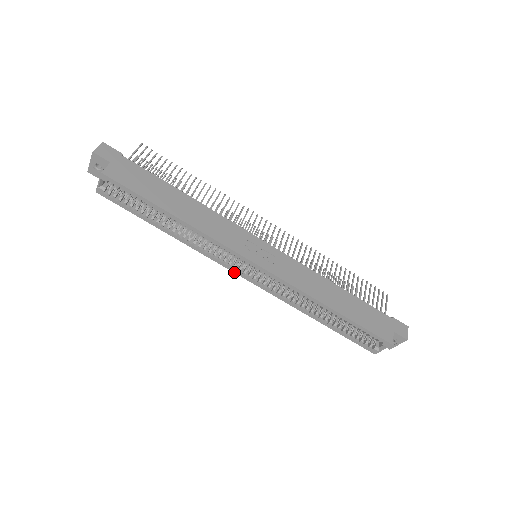
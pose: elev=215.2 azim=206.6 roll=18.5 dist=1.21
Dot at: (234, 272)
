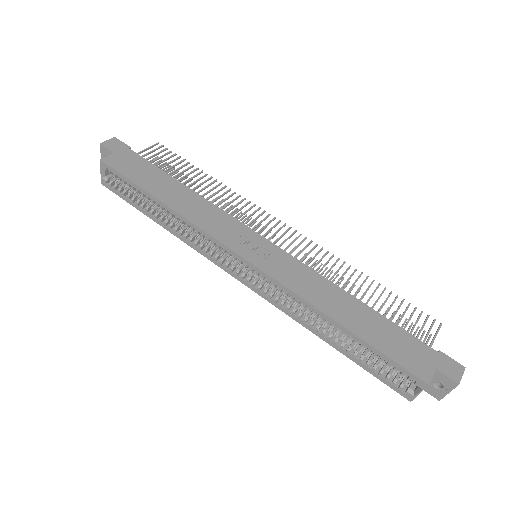
Dot at: (228, 272)
